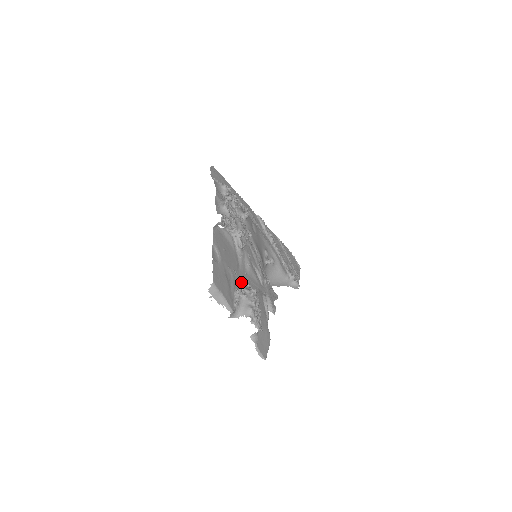
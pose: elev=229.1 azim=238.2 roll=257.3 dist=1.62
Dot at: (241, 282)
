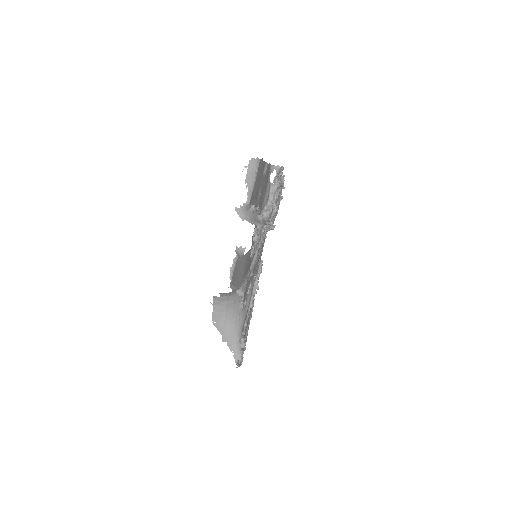
Dot at: occluded
